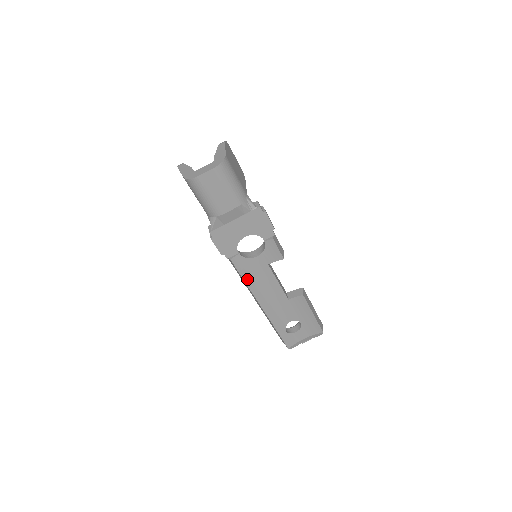
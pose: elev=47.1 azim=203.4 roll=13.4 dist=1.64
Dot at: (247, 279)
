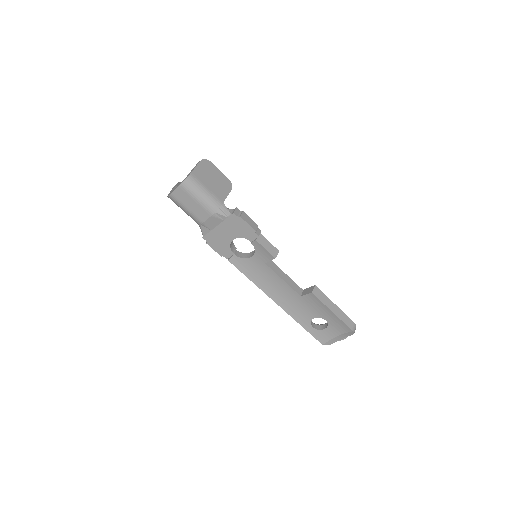
Dot at: (251, 277)
